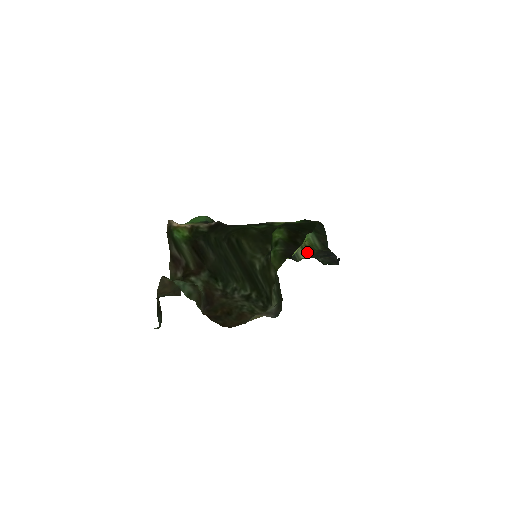
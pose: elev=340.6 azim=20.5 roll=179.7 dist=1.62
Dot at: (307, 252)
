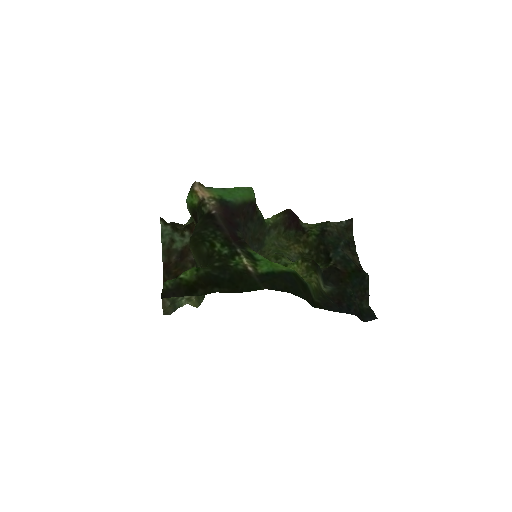
Dot at: (321, 289)
